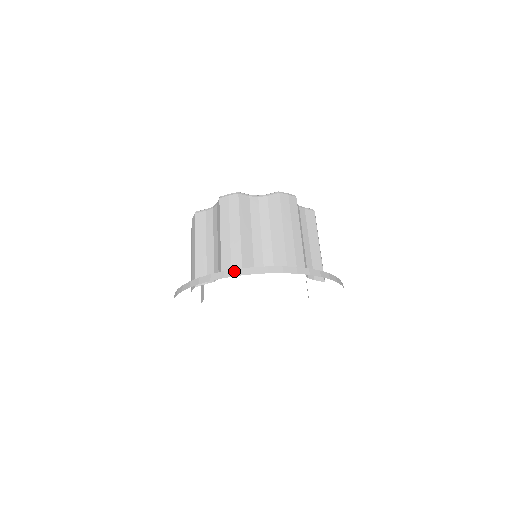
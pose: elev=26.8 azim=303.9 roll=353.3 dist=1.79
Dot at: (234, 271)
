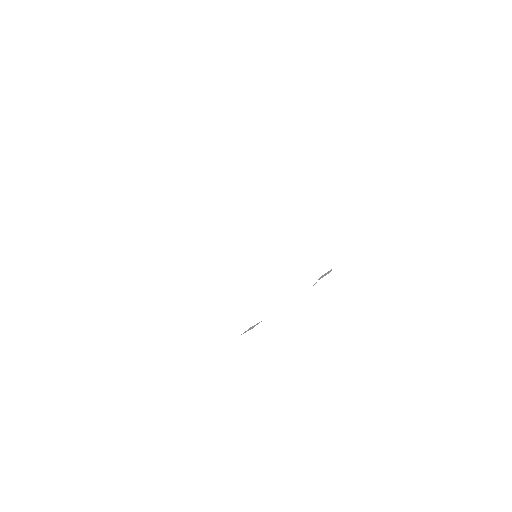
Dot at: occluded
